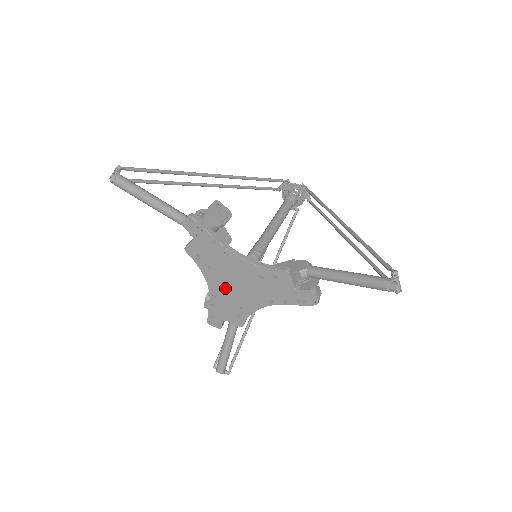
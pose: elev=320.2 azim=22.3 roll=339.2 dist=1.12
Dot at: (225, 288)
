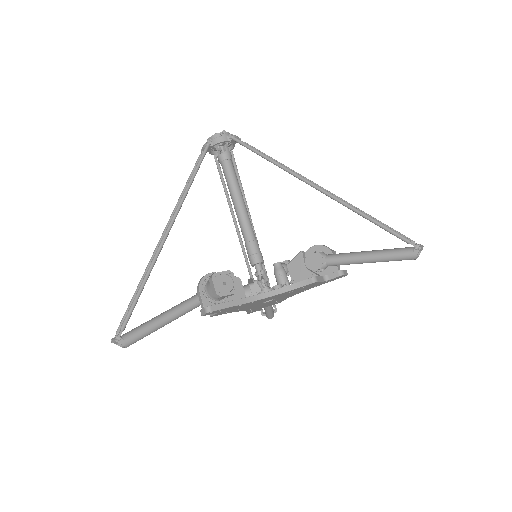
Dot at: (258, 305)
